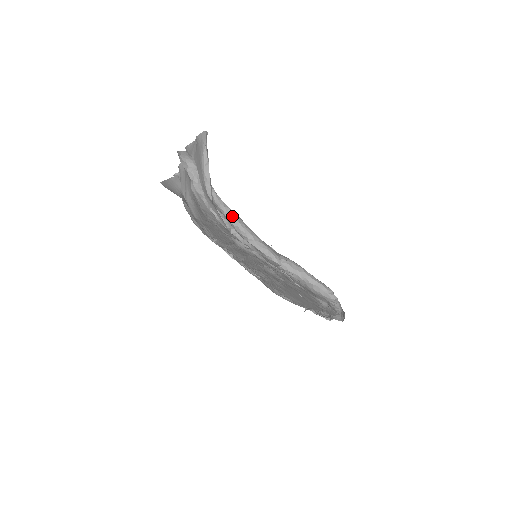
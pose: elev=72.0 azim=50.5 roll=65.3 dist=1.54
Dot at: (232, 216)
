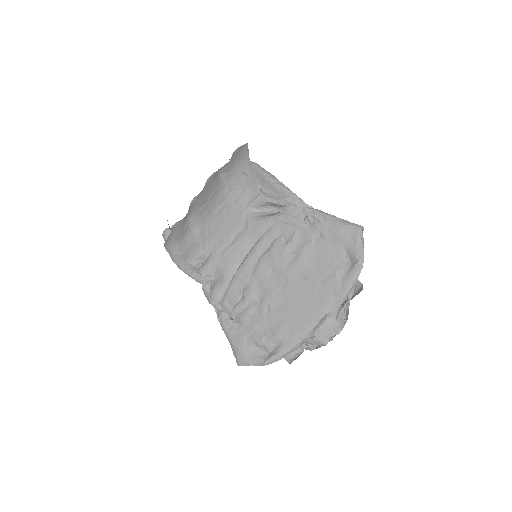
Dot at: (265, 170)
